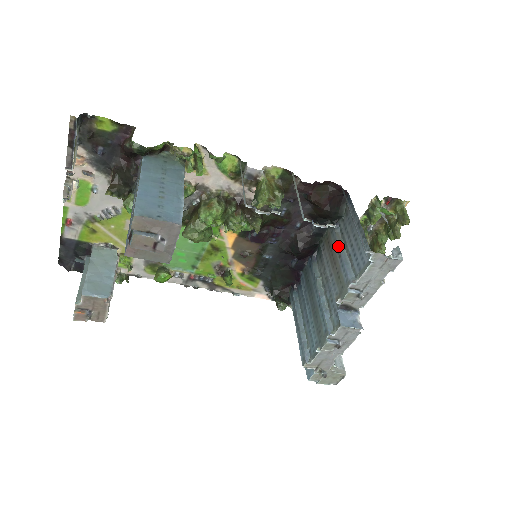
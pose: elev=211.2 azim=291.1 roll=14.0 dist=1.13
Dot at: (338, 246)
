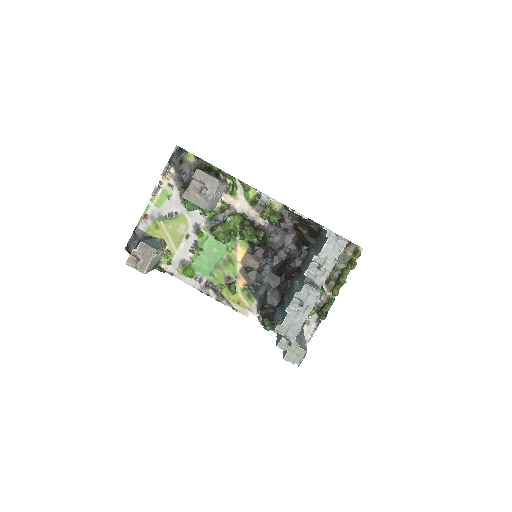
Dot at: occluded
